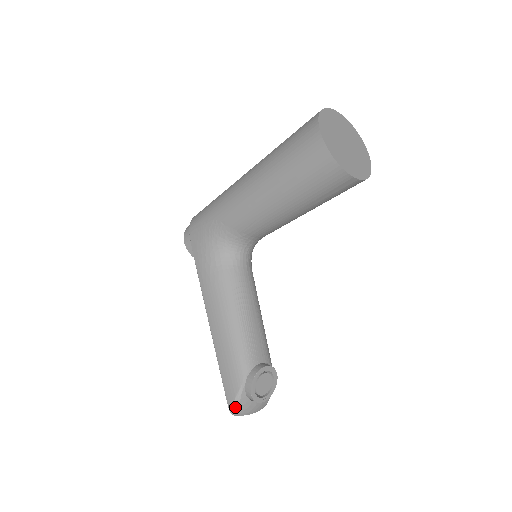
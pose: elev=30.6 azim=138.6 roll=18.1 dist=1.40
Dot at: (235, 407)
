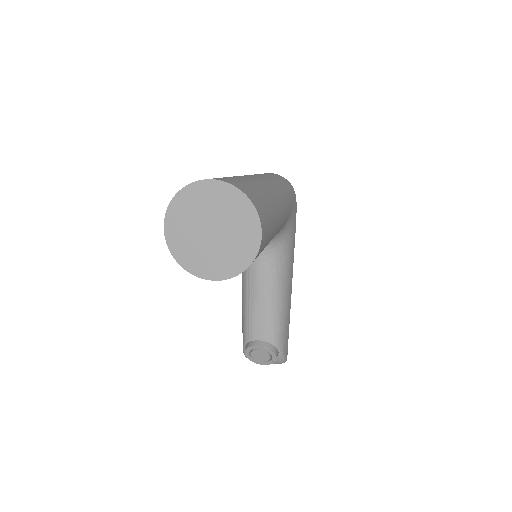
Dot at: (245, 356)
